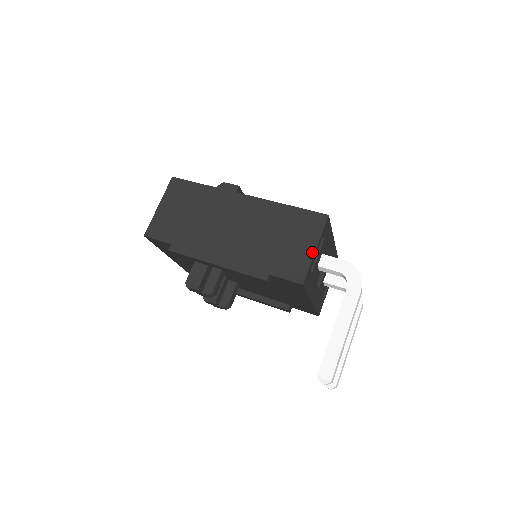
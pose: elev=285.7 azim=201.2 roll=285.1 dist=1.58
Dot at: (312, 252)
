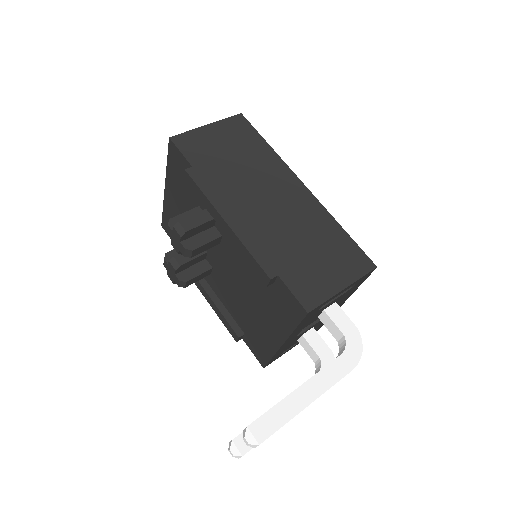
Dot at: (338, 288)
